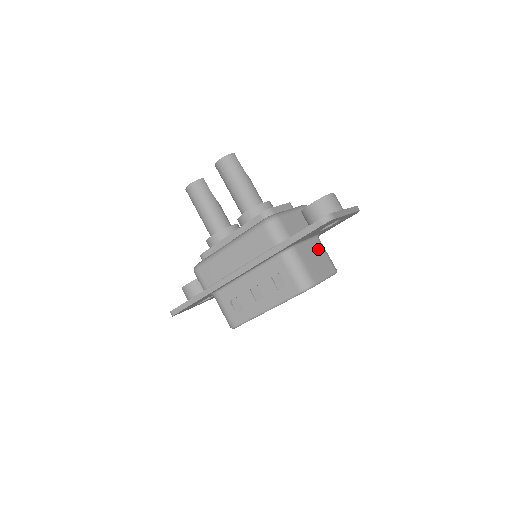
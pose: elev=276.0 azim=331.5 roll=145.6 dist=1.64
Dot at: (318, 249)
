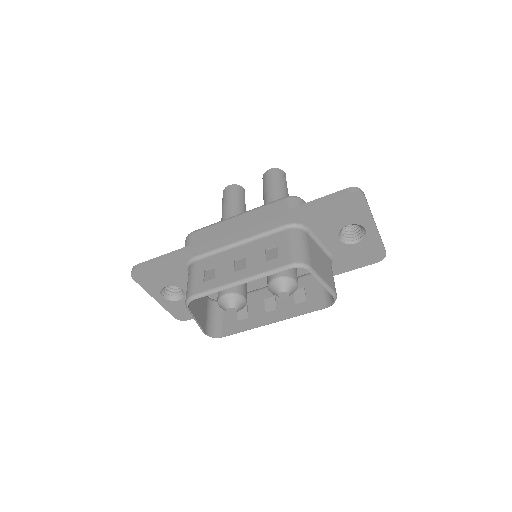
Dot at: (327, 263)
